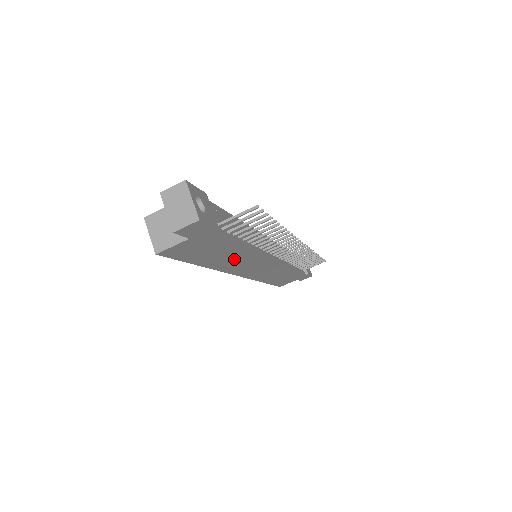
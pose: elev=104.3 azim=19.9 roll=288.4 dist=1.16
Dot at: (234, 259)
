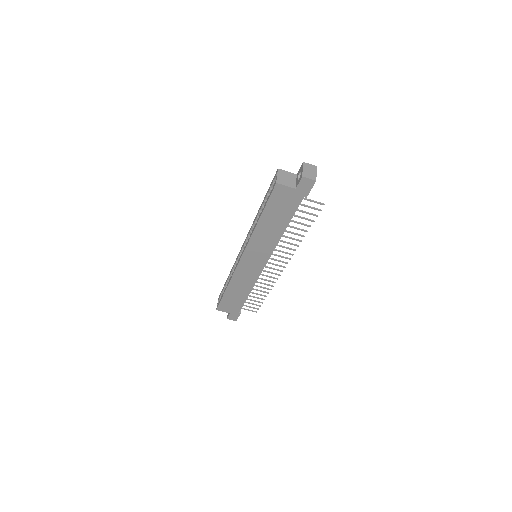
Dot at: (269, 234)
